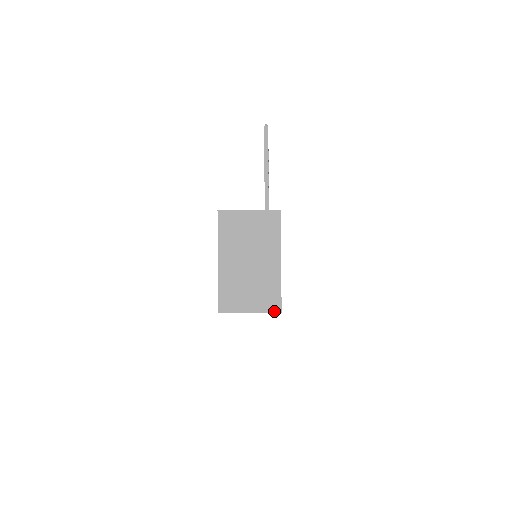
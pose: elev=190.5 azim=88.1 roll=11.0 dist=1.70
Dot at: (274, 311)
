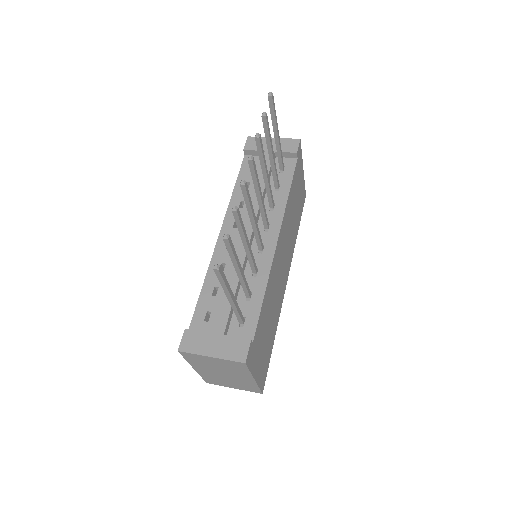
Dot at: (256, 392)
